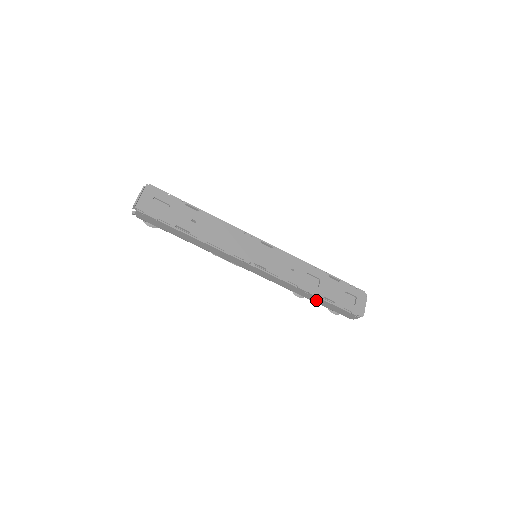
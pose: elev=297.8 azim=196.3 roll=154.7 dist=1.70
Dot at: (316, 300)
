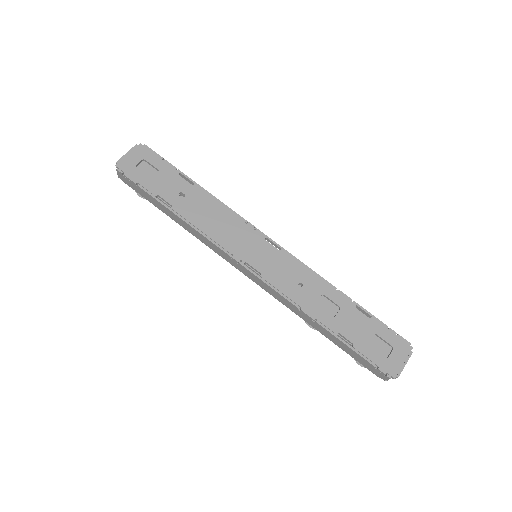
Dot at: (328, 335)
